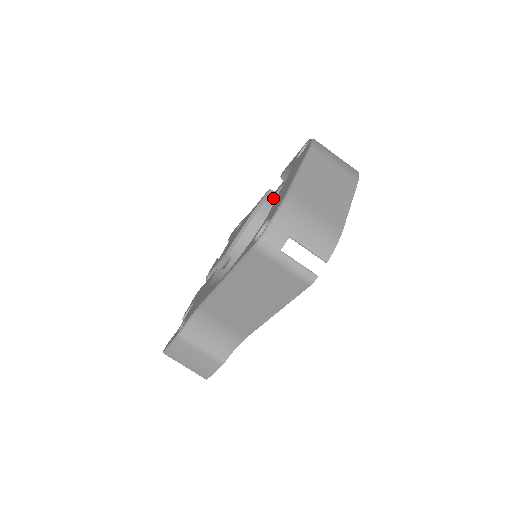
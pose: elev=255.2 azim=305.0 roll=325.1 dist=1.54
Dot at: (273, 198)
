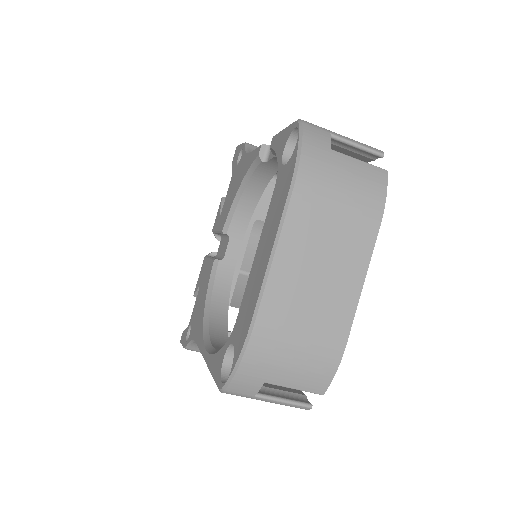
Dot at: (269, 163)
